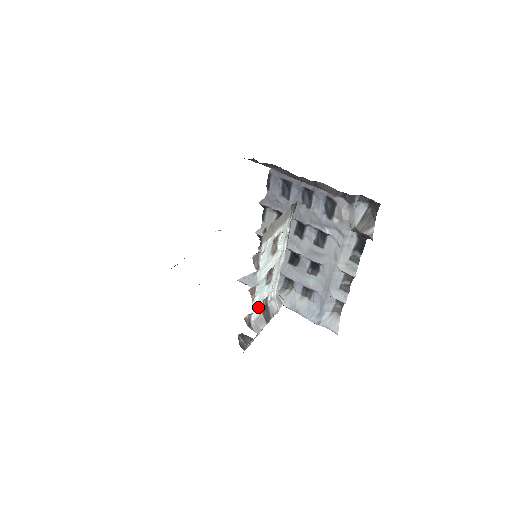
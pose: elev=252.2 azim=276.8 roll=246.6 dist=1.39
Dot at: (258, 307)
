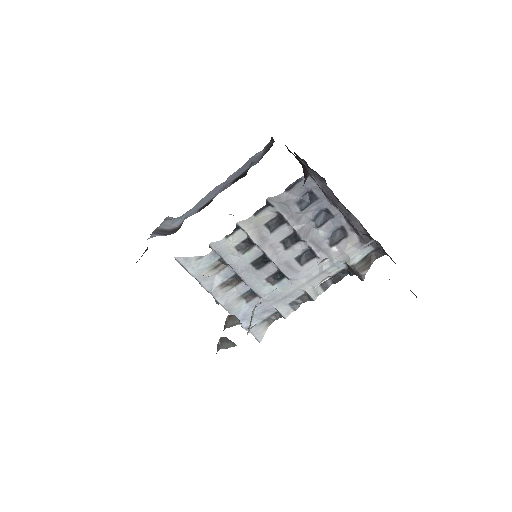
Dot at: occluded
